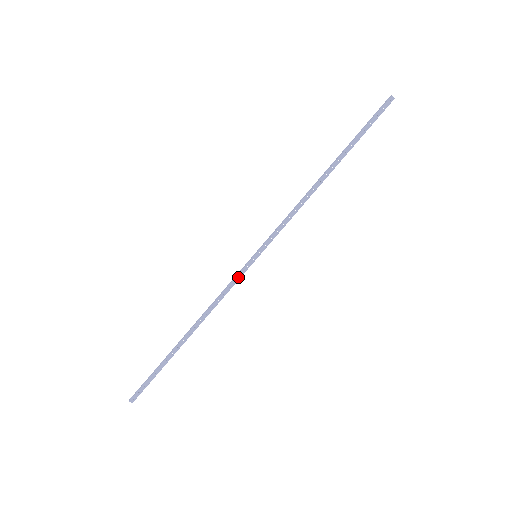
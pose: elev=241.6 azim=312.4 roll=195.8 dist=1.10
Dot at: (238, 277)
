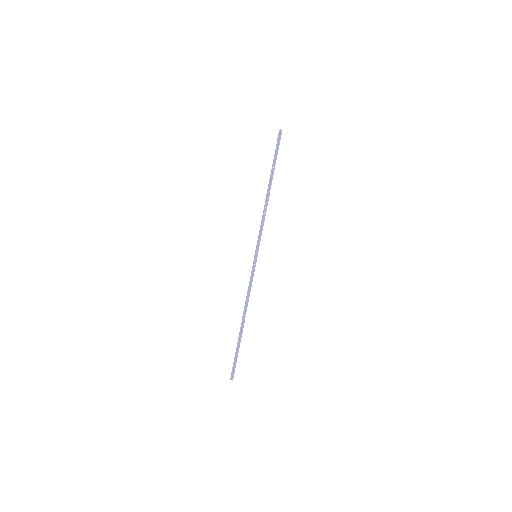
Dot at: (253, 273)
